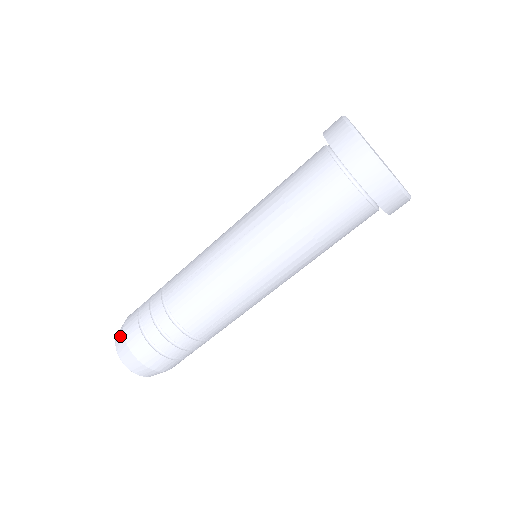
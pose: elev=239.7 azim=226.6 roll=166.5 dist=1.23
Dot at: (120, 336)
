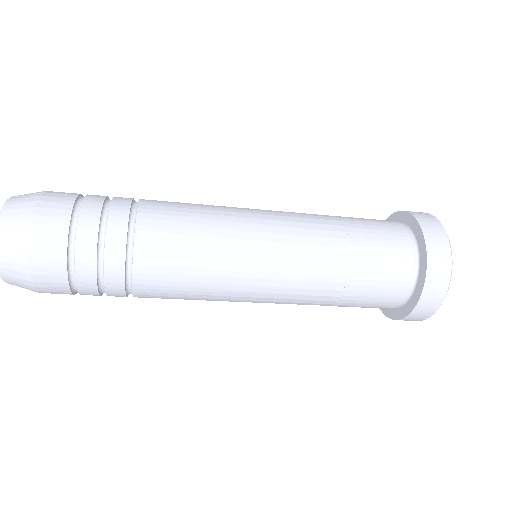
Dot at: (21, 214)
